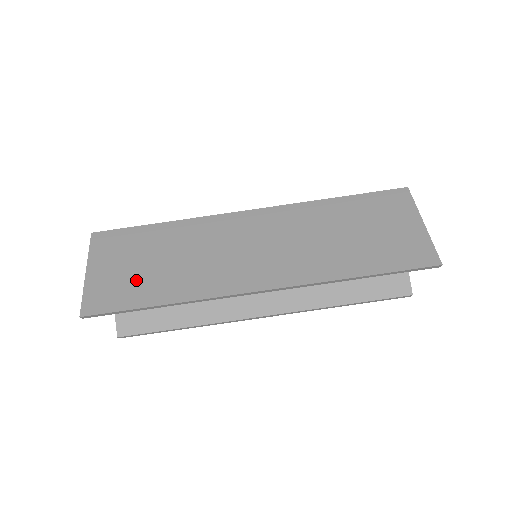
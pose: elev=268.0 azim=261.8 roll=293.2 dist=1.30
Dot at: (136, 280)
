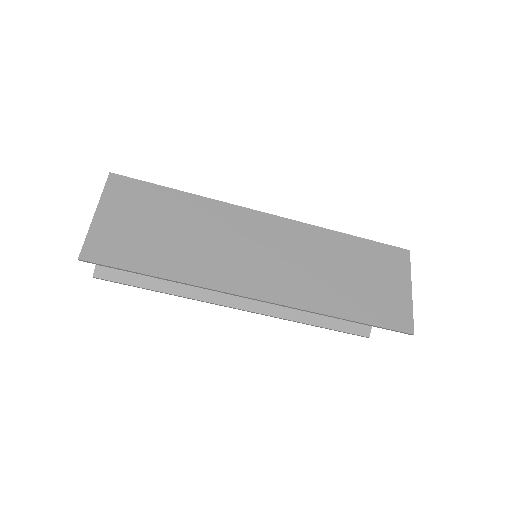
Dot at: (144, 242)
